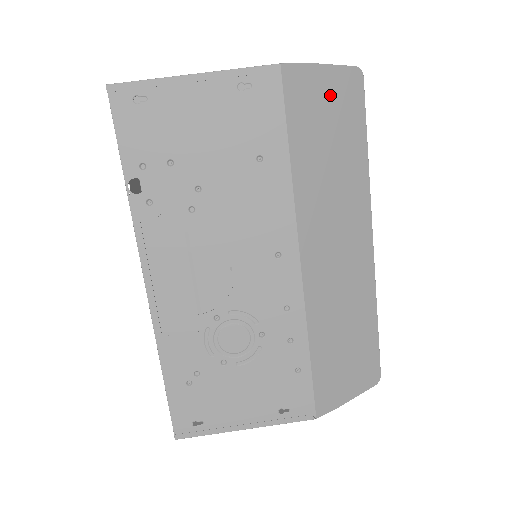
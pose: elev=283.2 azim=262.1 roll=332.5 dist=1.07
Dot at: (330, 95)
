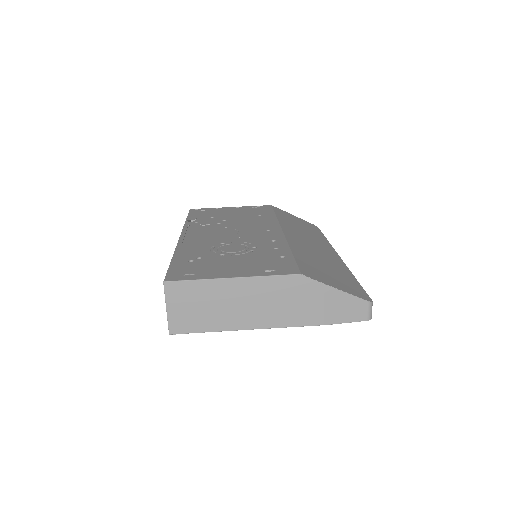
Dot at: (299, 220)
